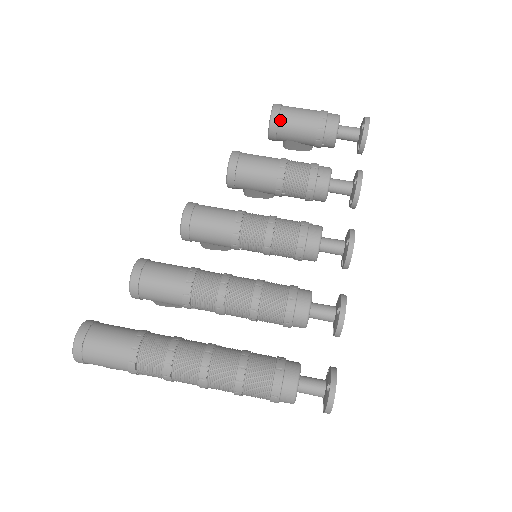
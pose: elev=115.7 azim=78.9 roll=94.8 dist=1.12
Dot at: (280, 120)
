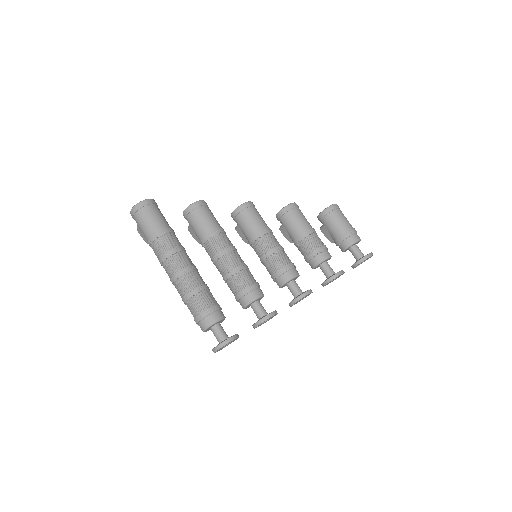
Dot at: (331, 213)
